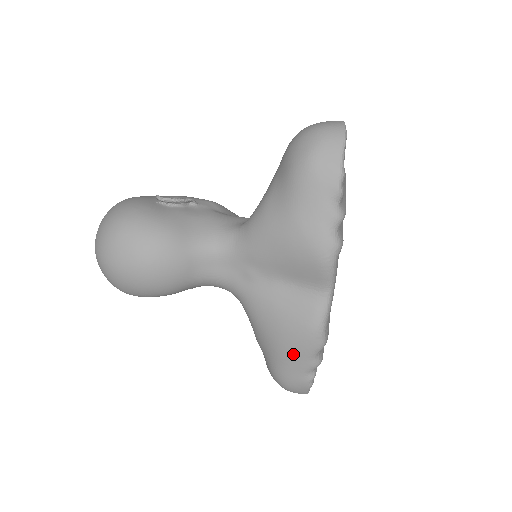
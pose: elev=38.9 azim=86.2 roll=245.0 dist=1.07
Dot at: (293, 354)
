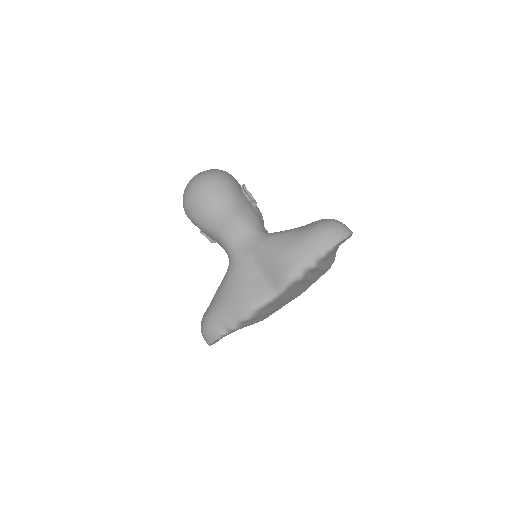
Dot at: (229, 310)
